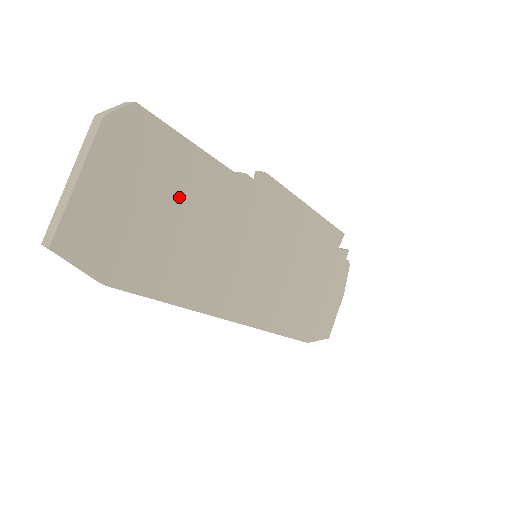
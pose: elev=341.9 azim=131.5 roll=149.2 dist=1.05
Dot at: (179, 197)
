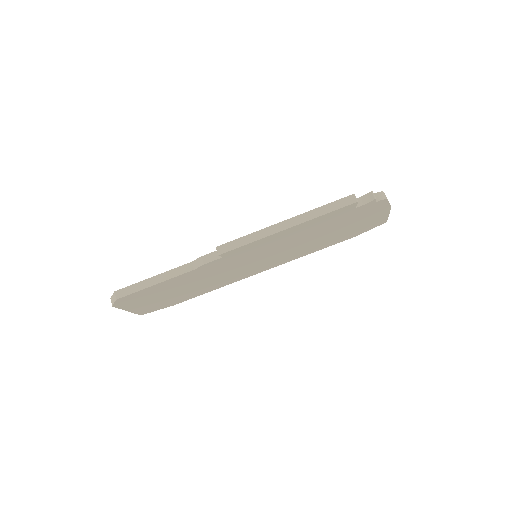
Dot at: (174, 288)
